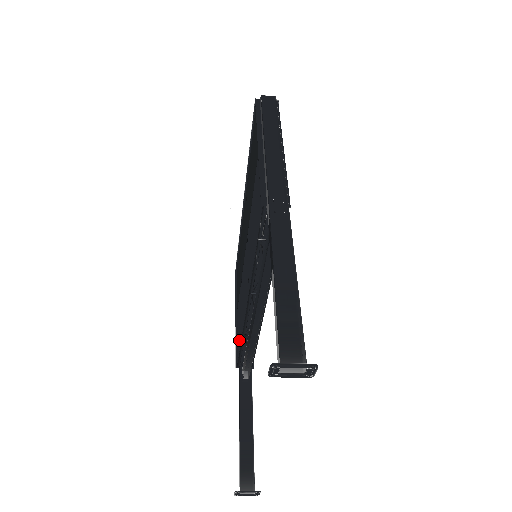
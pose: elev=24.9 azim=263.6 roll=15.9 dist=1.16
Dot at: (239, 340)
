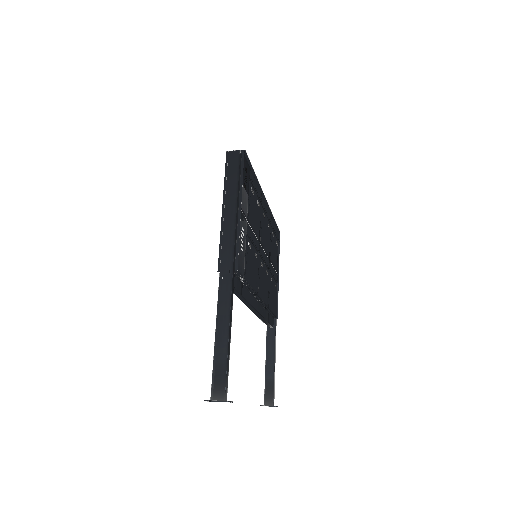
Dot at: occluded
